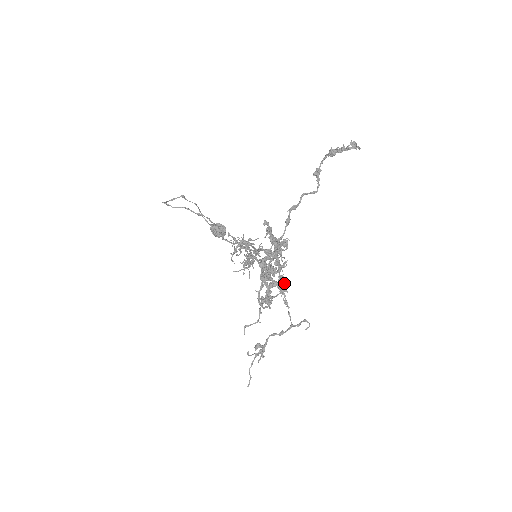
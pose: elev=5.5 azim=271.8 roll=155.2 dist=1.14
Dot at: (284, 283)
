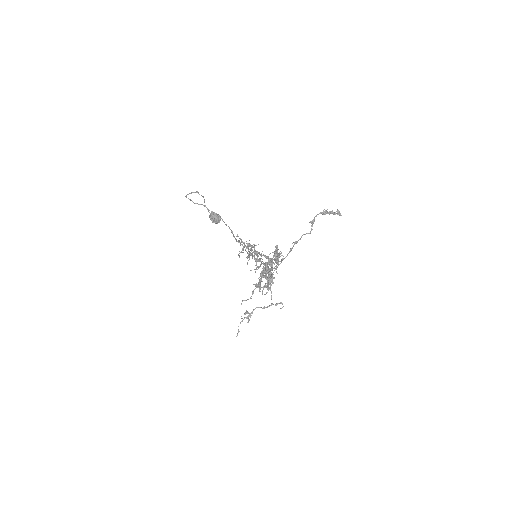
Dot at: (273, 278)
